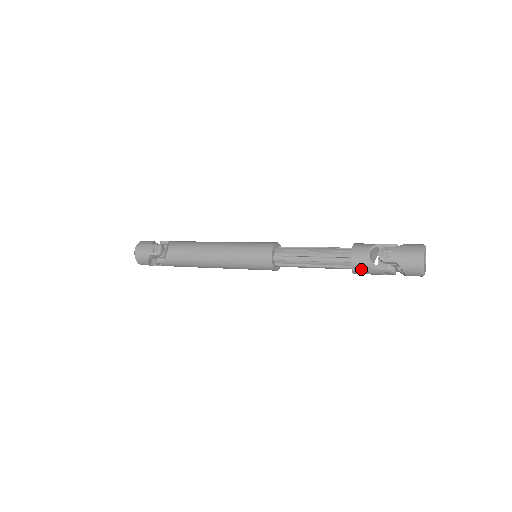
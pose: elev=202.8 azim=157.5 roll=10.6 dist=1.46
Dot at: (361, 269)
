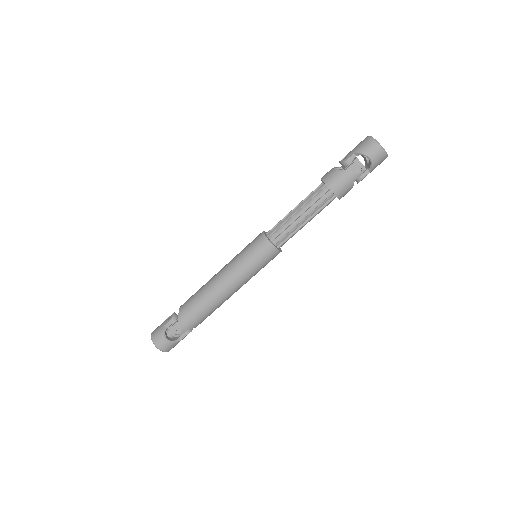
Dot at: (334, 181)
